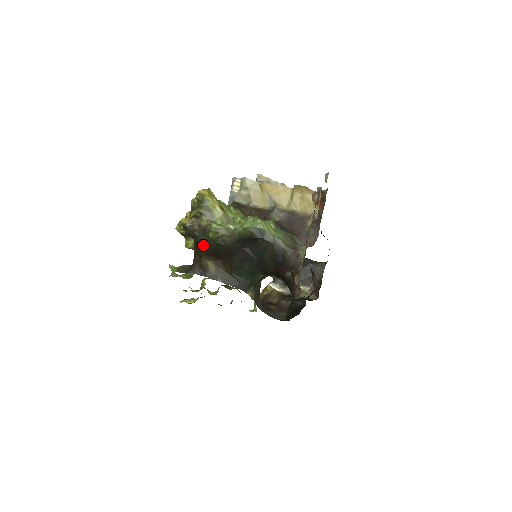
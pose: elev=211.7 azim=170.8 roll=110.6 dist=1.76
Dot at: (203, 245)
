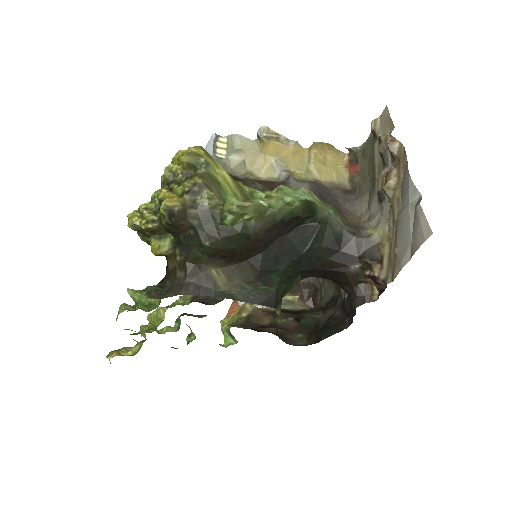
Dot at: (211, 240)
